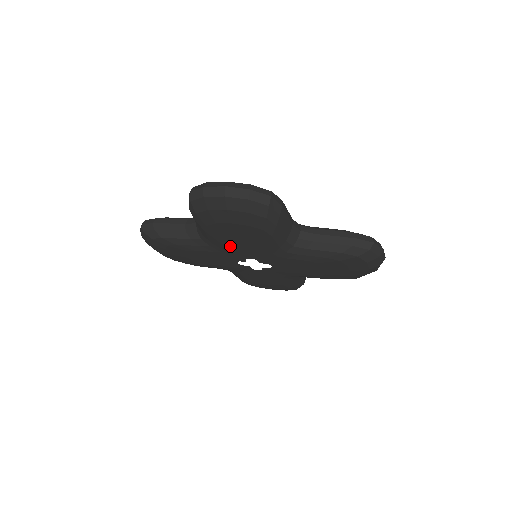
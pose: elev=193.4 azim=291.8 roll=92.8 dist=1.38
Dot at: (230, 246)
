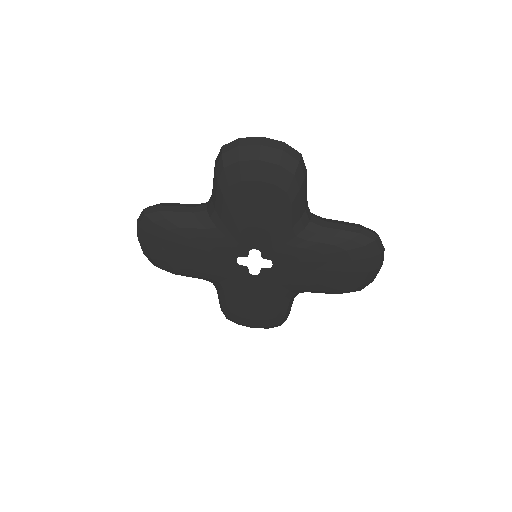
Dot at: (241, 224)
